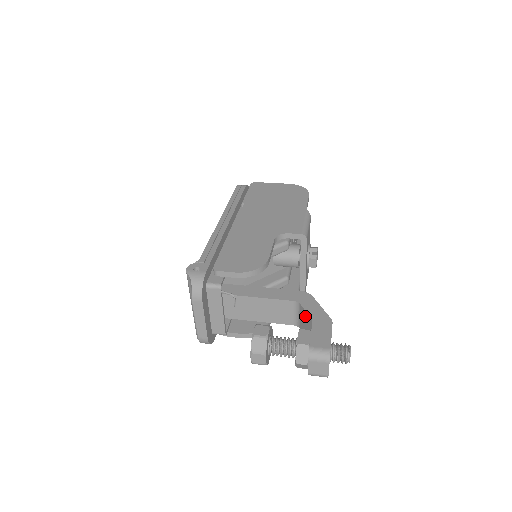
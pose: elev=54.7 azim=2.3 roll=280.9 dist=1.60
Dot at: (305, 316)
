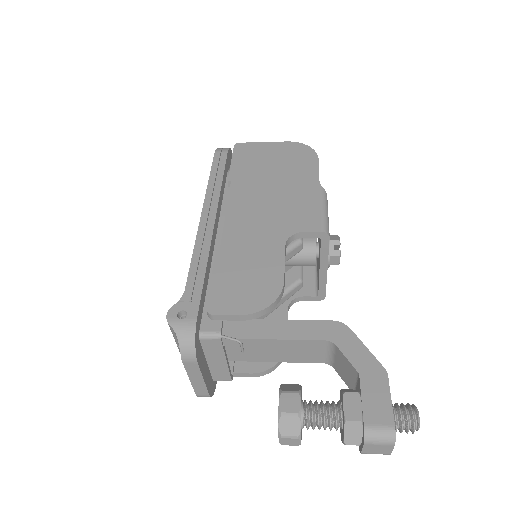
Dot at: (345, 362)
